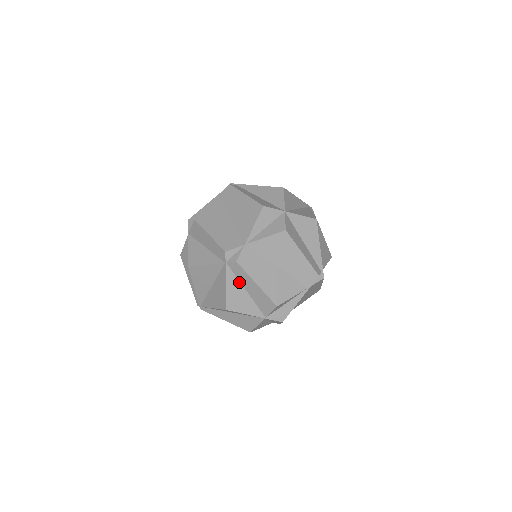
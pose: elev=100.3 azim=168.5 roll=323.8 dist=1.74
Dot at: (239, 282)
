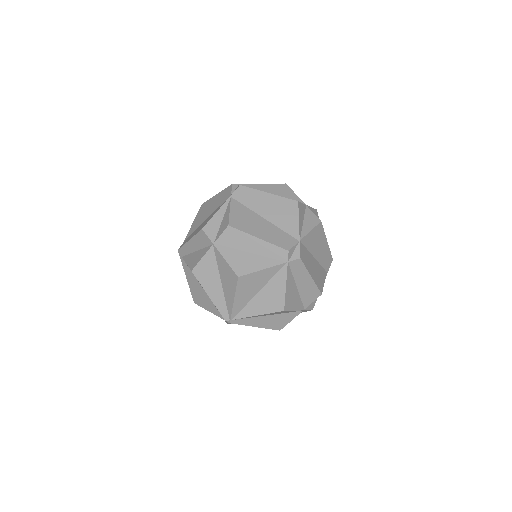
Dot at: (293, 279)
